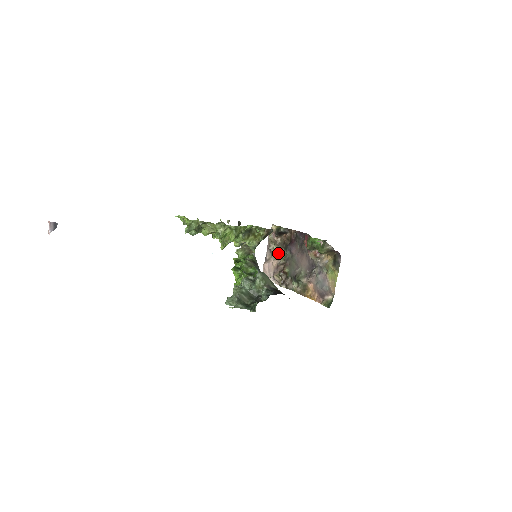
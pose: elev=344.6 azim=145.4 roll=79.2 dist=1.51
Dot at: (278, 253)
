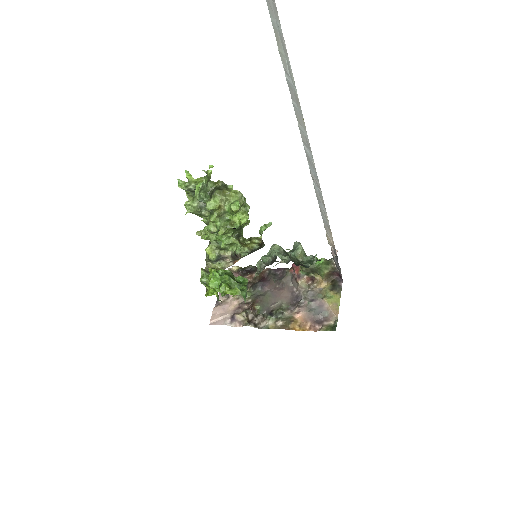
Dot at: occluded
